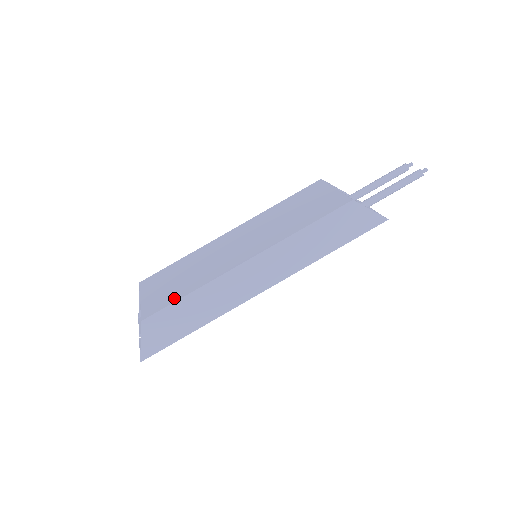
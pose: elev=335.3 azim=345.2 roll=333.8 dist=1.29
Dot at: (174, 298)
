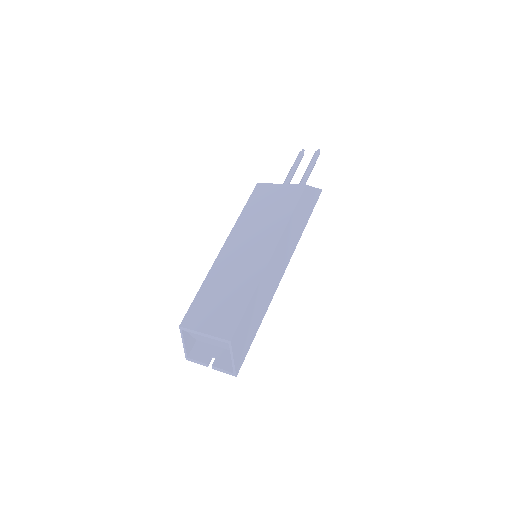
Dot at: (240, 311)
